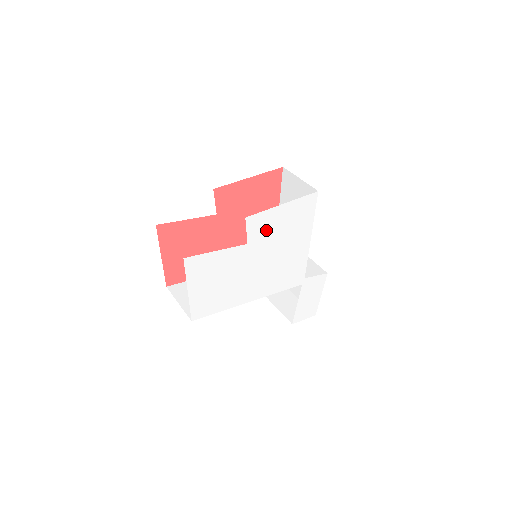
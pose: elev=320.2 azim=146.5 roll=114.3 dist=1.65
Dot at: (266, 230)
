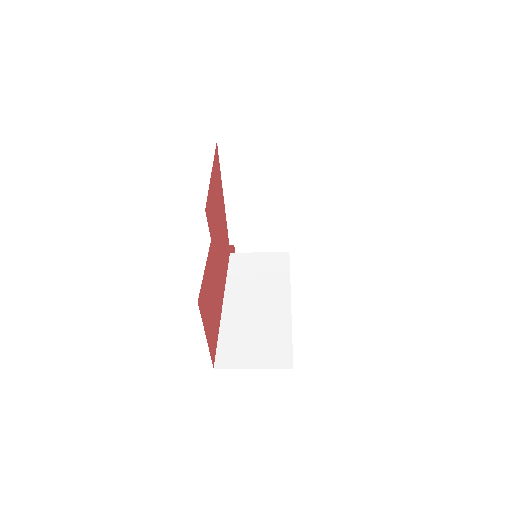
Dot at: occluded
